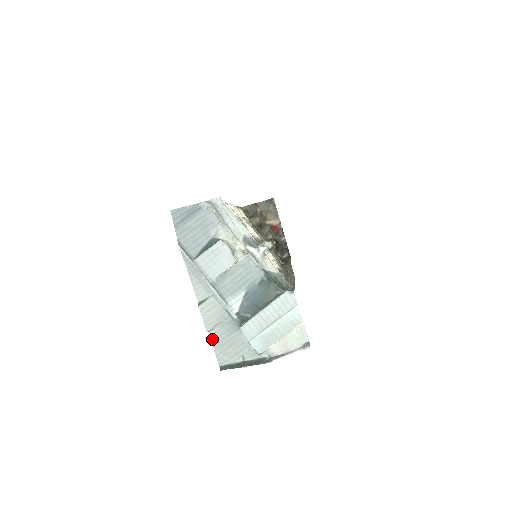
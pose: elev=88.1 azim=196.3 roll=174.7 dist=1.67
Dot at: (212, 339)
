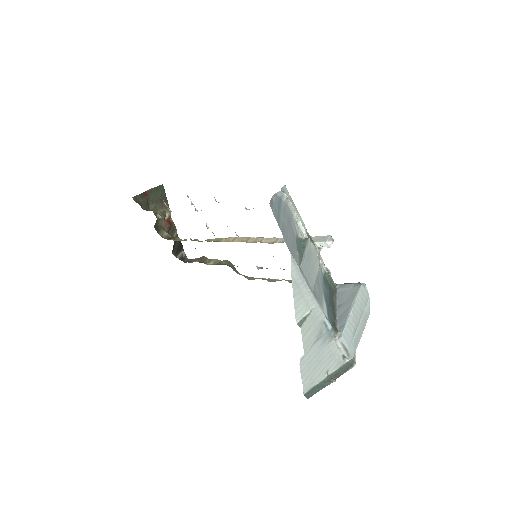
Dot at: (301, 364)
